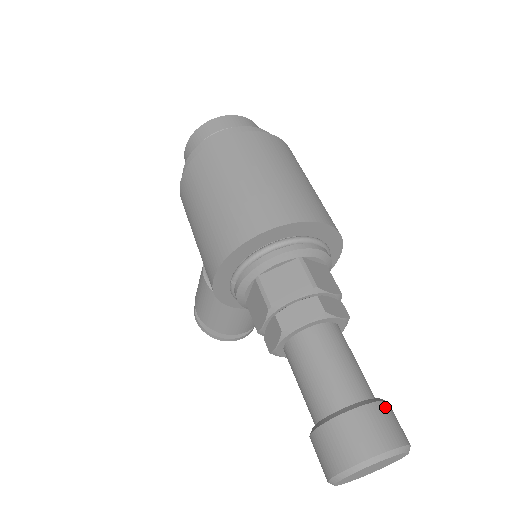
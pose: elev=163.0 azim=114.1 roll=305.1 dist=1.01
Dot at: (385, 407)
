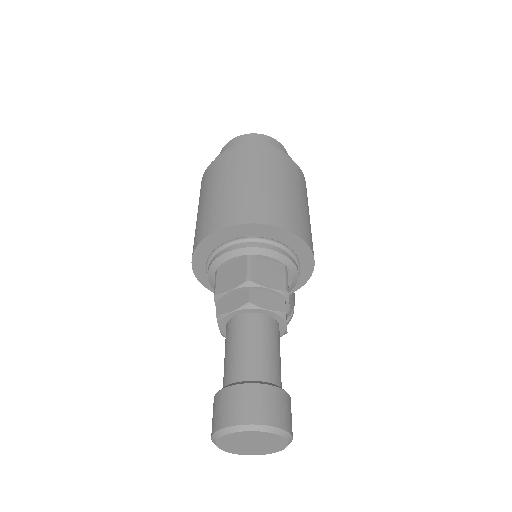
Dot at: (267, 390)
